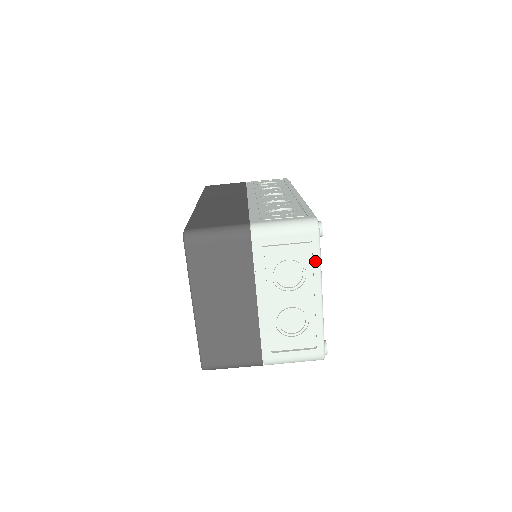
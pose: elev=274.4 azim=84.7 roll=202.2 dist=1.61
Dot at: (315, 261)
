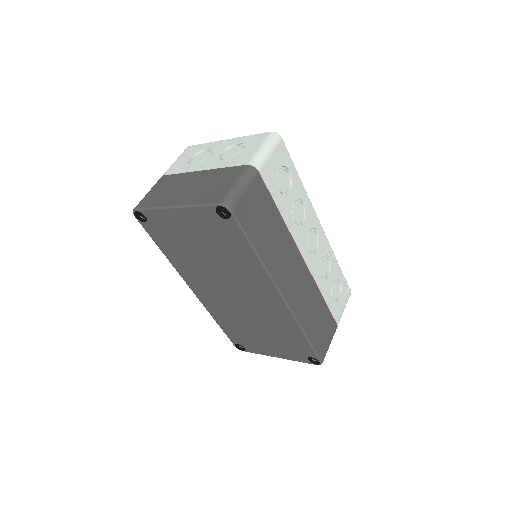
Dot at: (203, 145)
